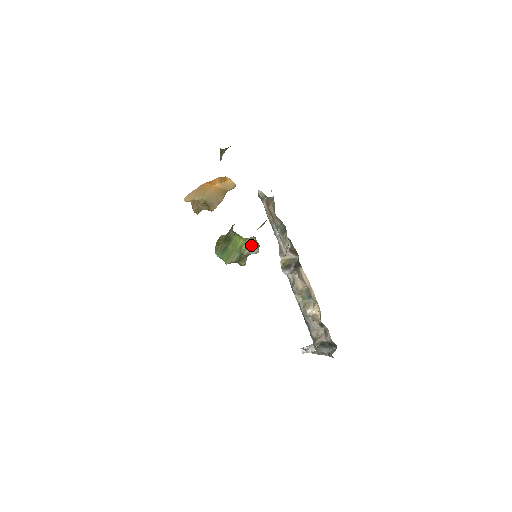
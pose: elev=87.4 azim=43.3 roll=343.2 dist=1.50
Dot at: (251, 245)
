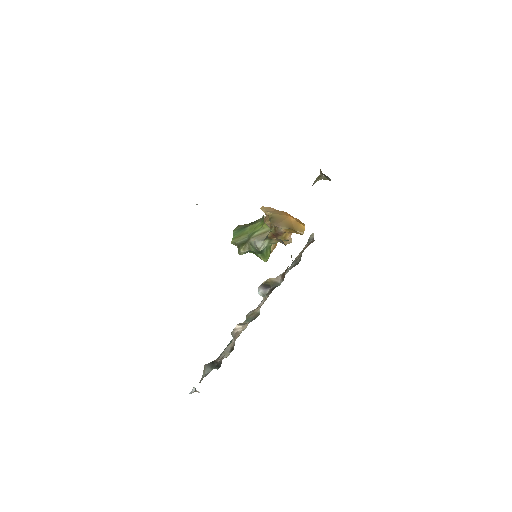
Dot at: (262, 235)
